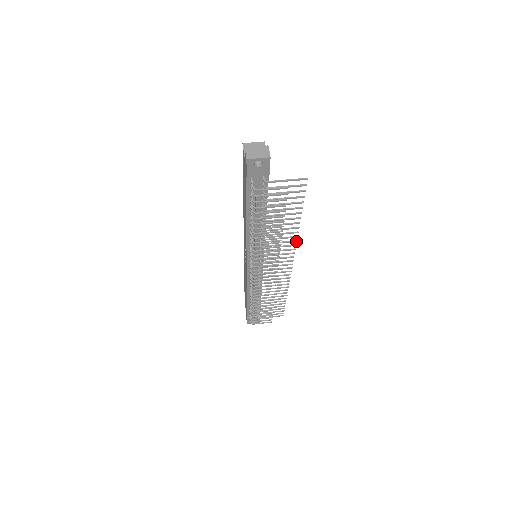
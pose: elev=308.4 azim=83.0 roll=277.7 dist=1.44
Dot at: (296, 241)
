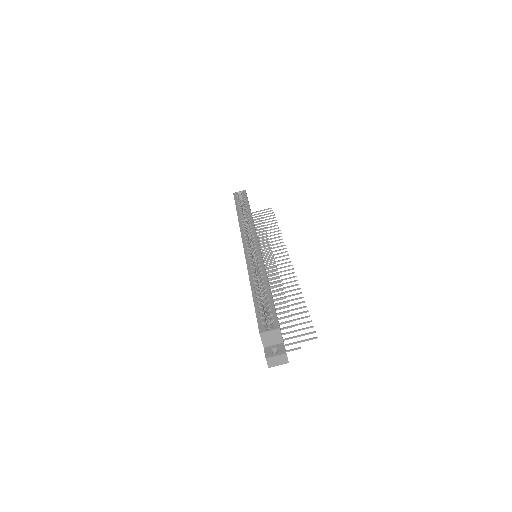
Dot at: occluded
